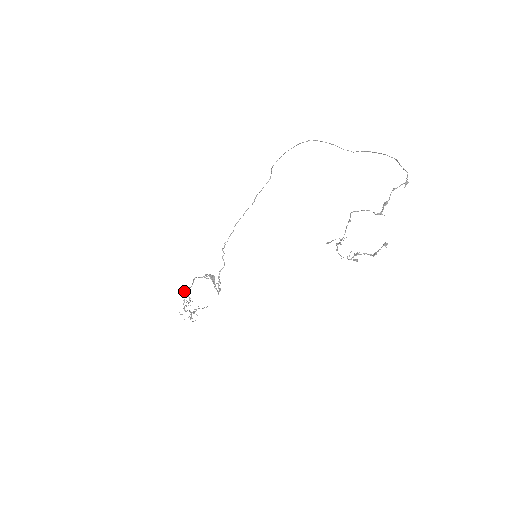
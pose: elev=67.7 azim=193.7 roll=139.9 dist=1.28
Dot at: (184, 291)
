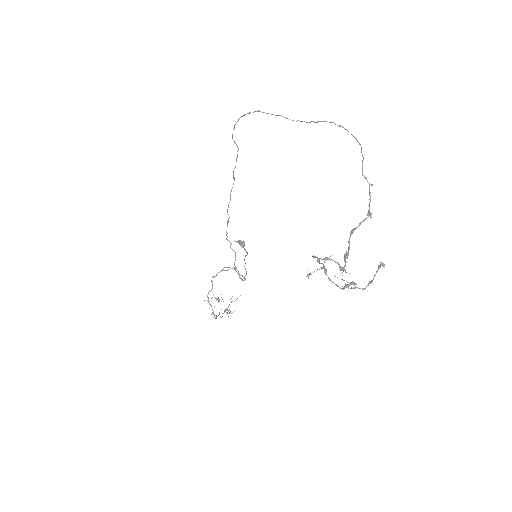
Dot at: occluded
